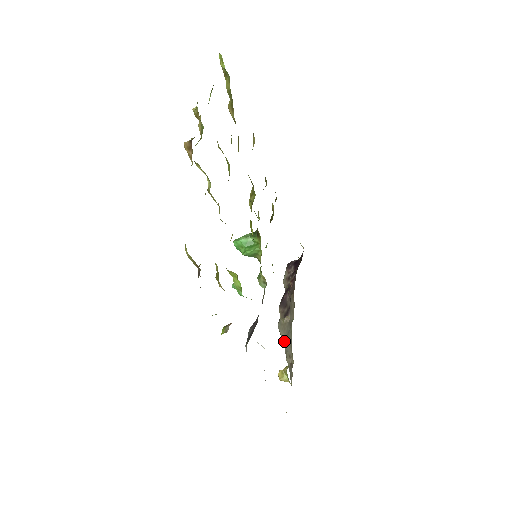
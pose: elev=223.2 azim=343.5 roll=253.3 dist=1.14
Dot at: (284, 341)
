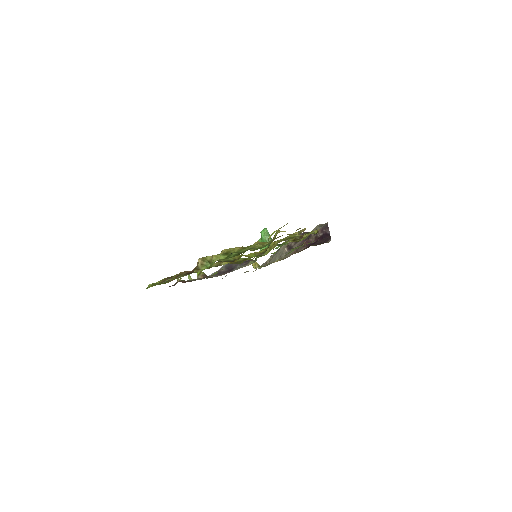
Dot at: (279, 250)
